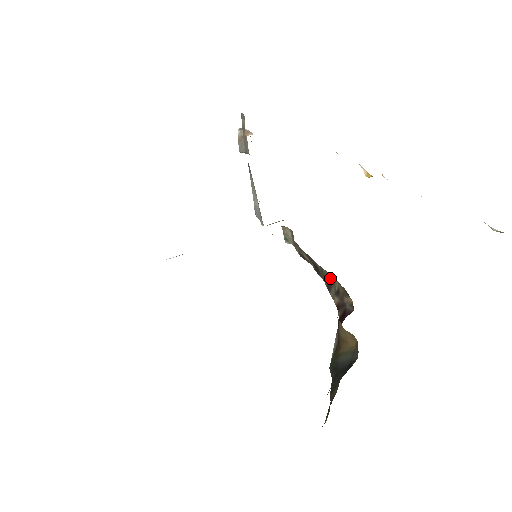
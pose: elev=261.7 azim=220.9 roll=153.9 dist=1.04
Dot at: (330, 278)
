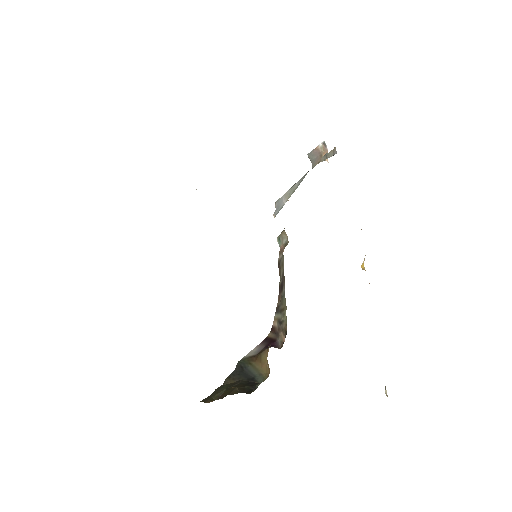
Dot at: (284, 308)
